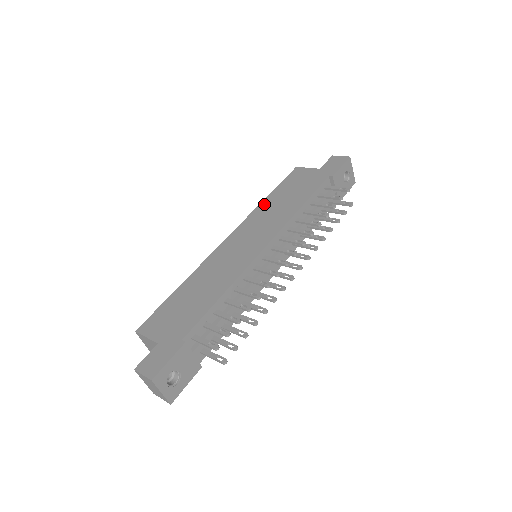
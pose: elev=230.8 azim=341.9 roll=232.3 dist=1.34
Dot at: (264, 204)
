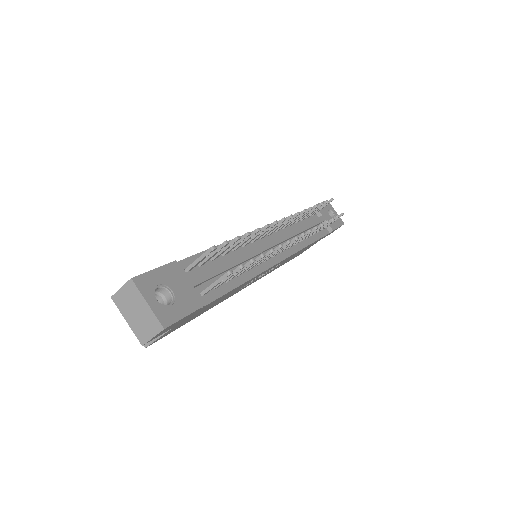
Dot at: occluded
